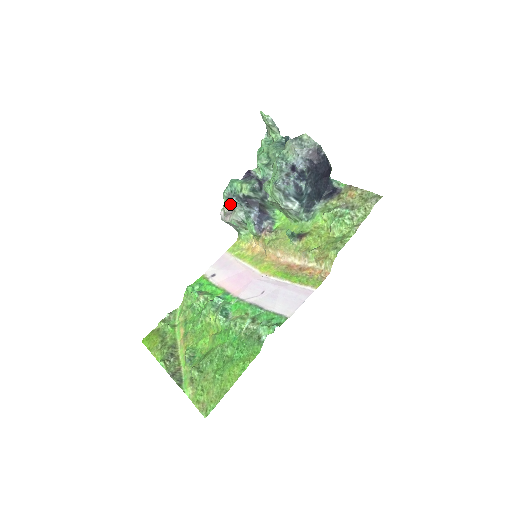
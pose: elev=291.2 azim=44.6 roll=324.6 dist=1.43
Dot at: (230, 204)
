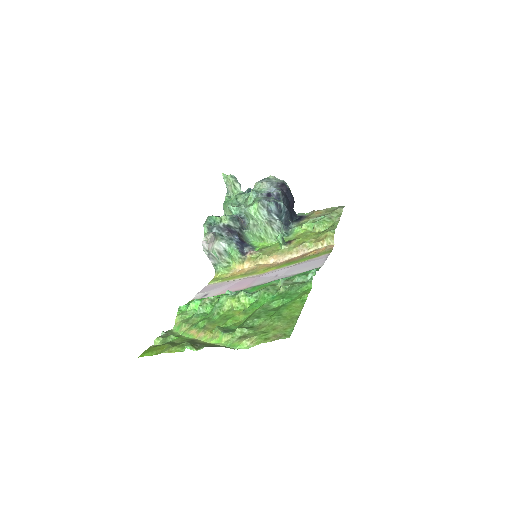
Dot at: (212, 232)
